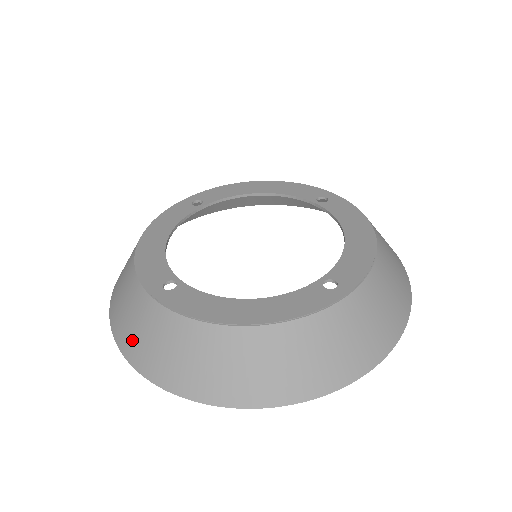
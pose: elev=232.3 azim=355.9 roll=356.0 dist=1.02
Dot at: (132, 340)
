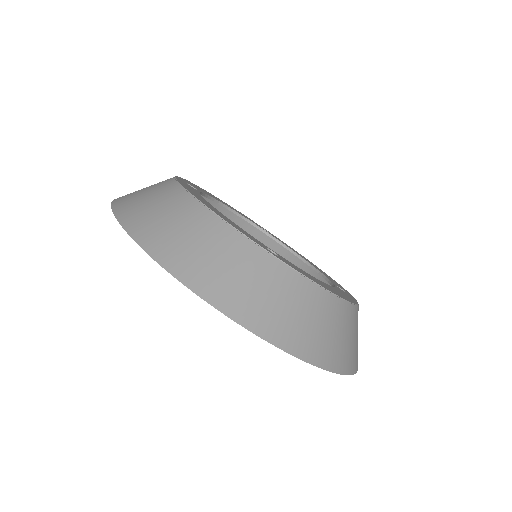
Dot at: (244, 298)
